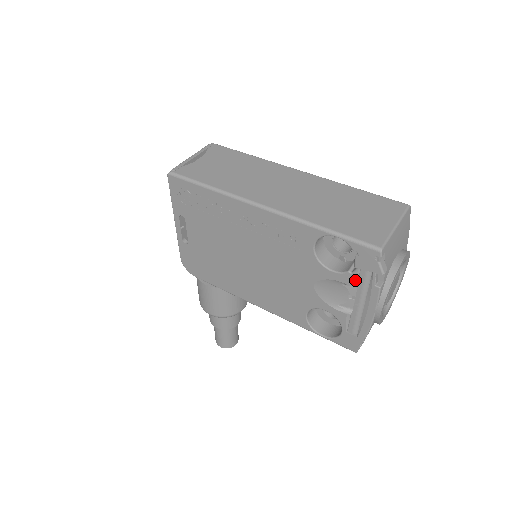
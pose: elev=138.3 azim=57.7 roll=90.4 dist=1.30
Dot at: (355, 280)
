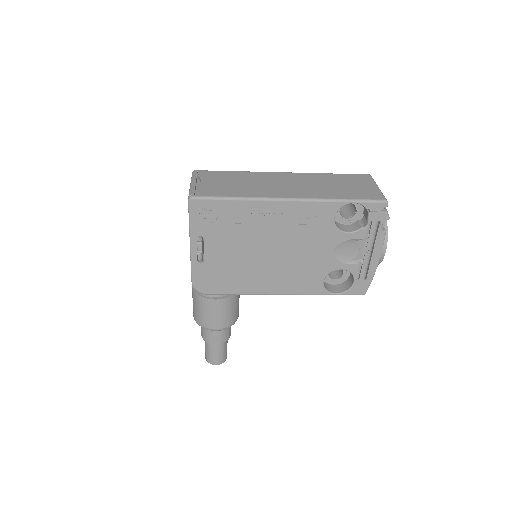
Dot at: (367, 233)
